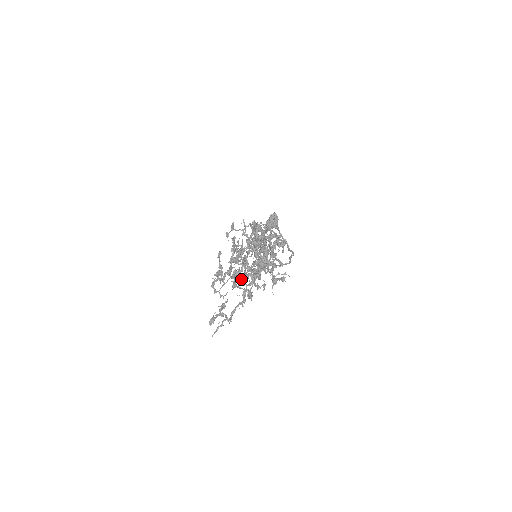
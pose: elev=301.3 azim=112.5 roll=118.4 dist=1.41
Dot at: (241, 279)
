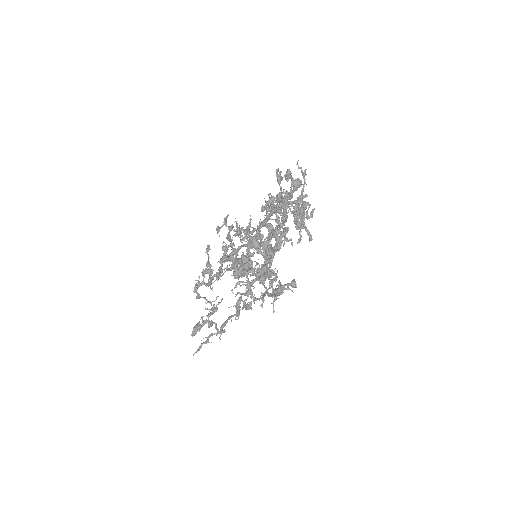
Dot at: (258, 248)
